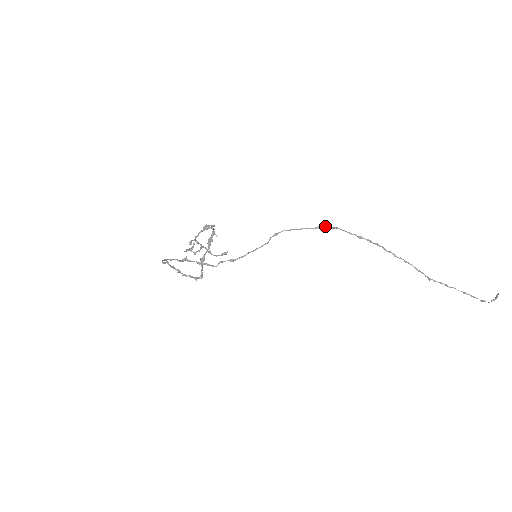
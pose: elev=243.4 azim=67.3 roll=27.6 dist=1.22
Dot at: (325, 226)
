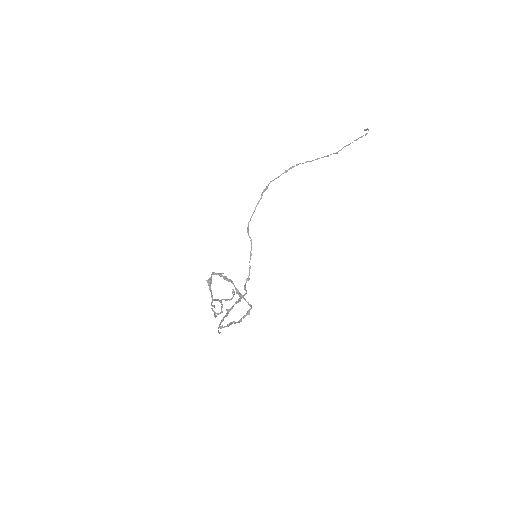
Dot at: (264, 190)
